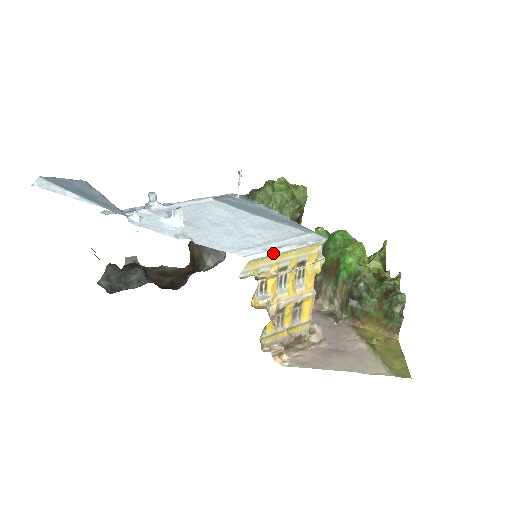
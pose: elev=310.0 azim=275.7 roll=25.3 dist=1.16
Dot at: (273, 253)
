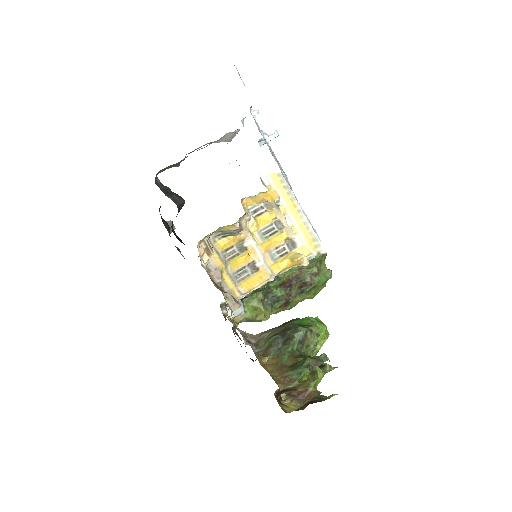
Dot at: (294, 194)
